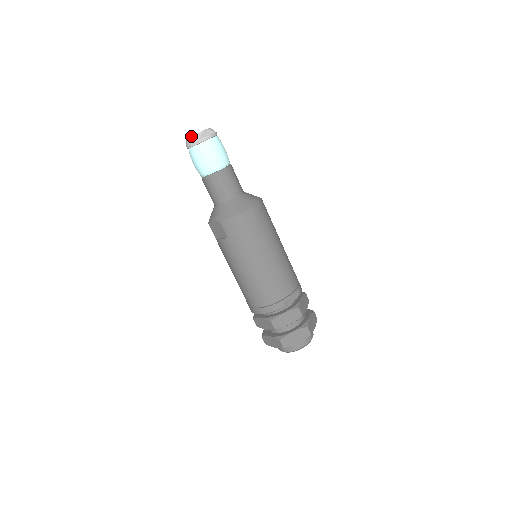
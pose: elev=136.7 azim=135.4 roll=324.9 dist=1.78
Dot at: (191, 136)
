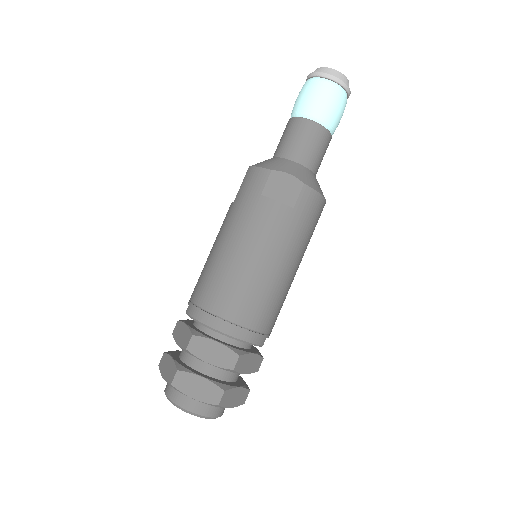
Dot at: occluded
